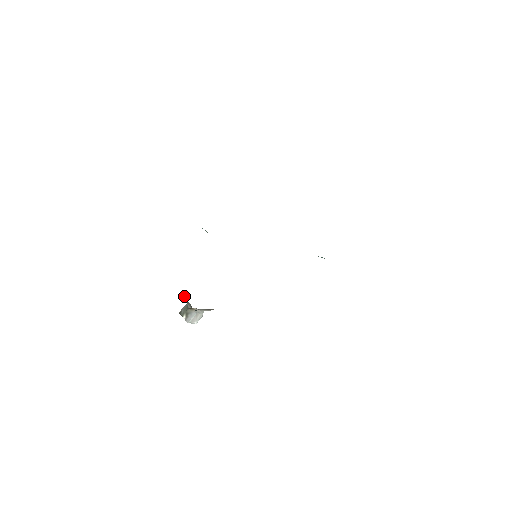
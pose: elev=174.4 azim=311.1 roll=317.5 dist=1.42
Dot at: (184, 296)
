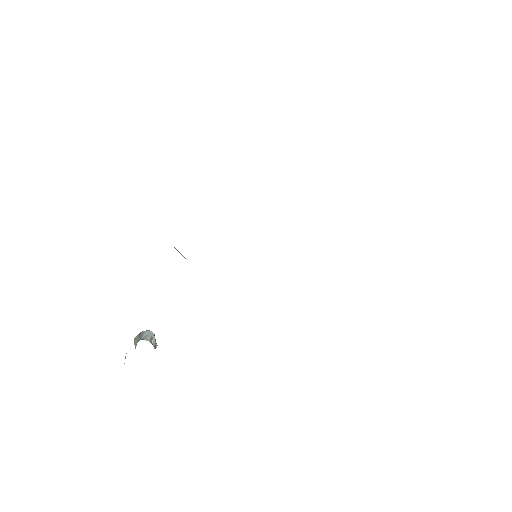
Dot at: occluded
